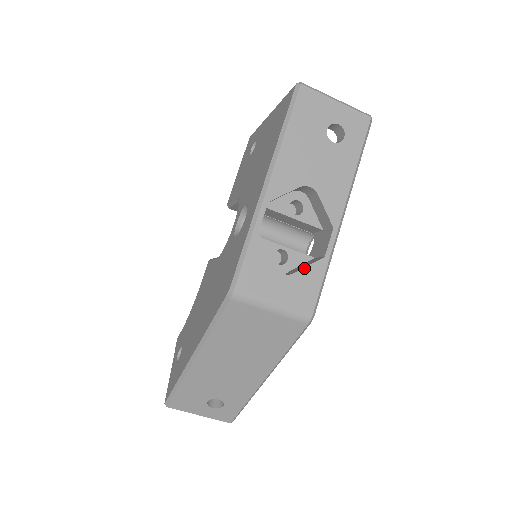
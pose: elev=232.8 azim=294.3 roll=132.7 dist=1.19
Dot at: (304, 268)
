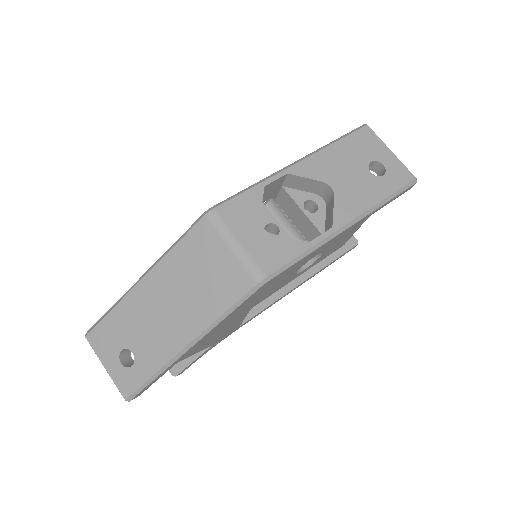
Dot at: (285, 237)
